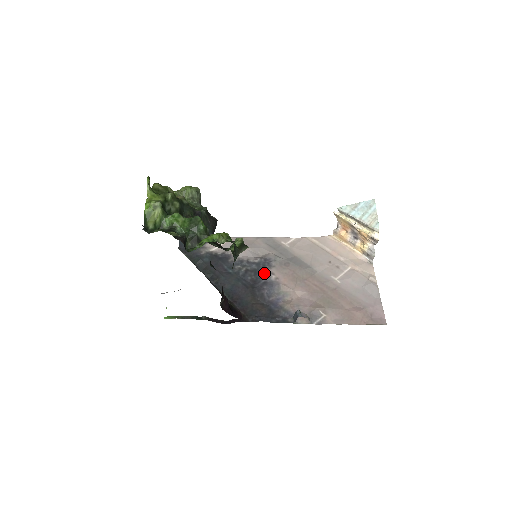
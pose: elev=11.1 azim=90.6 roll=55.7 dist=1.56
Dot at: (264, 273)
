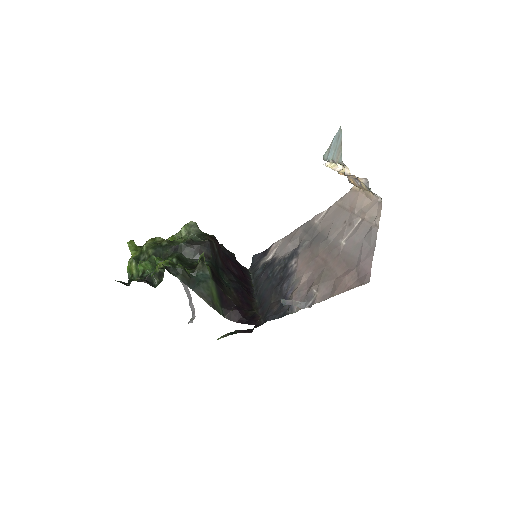
Dot at: (289, 265)
